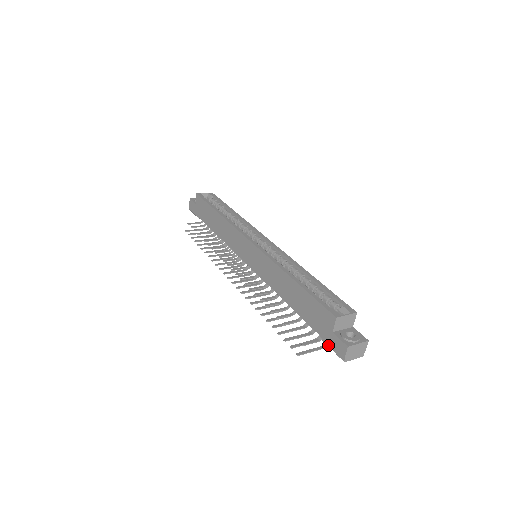
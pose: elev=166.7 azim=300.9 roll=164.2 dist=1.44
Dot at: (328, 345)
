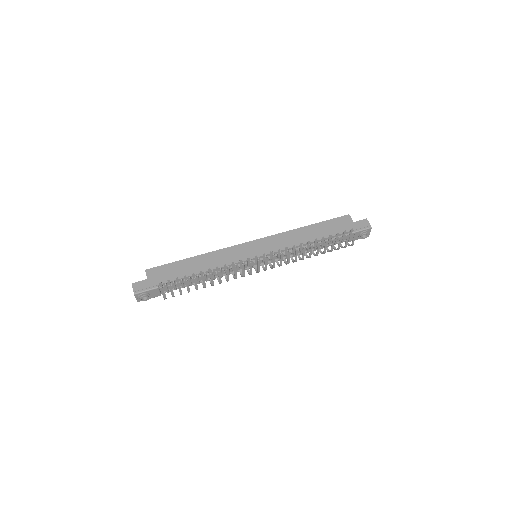
Dot at: (357, 230)
